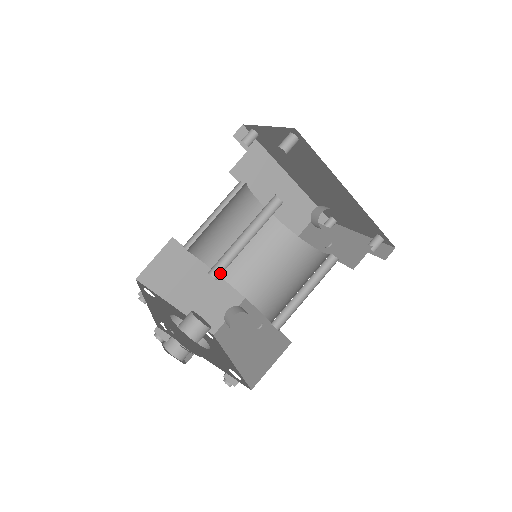
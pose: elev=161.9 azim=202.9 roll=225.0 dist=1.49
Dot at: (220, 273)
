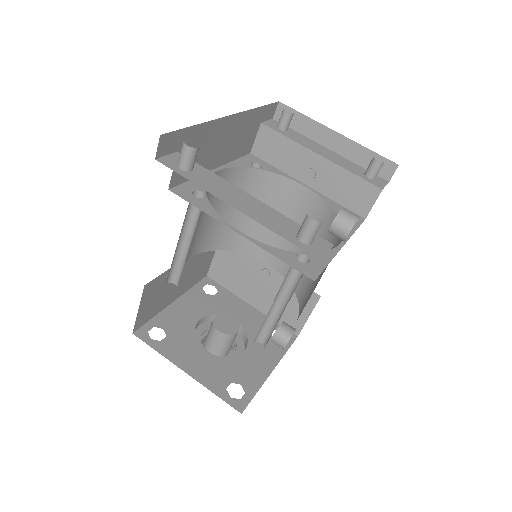
Dot at: (262, 337)
